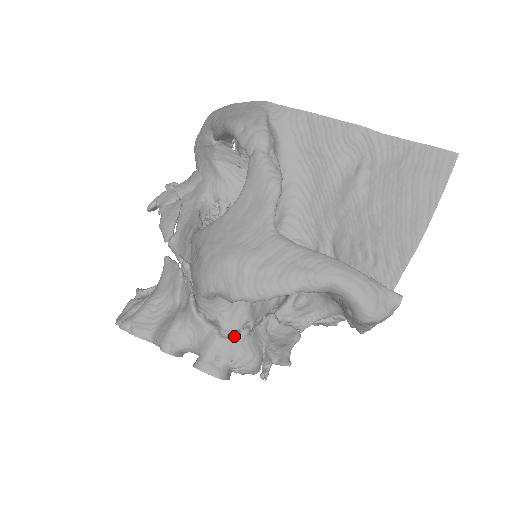
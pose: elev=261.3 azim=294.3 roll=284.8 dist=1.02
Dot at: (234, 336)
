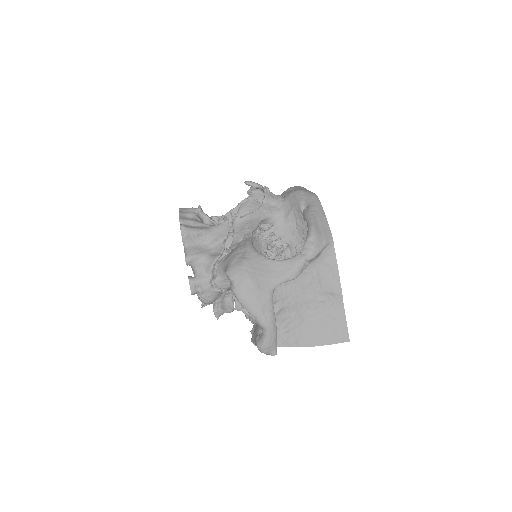
Dot at: (214, 287)
